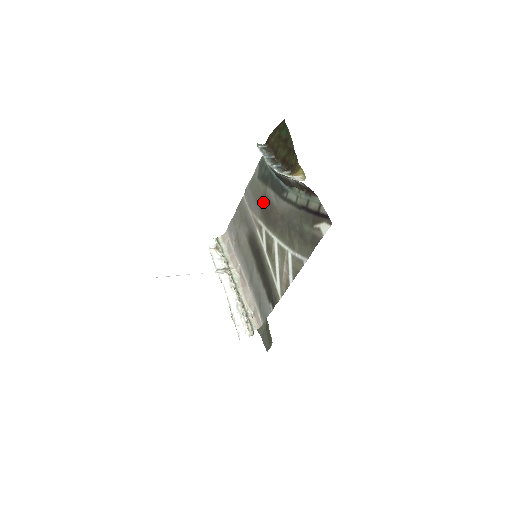
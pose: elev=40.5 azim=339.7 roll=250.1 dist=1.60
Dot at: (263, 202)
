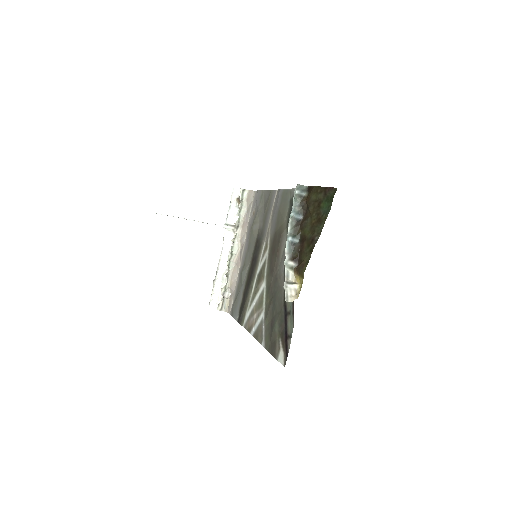
Dot at: (278, 233)
